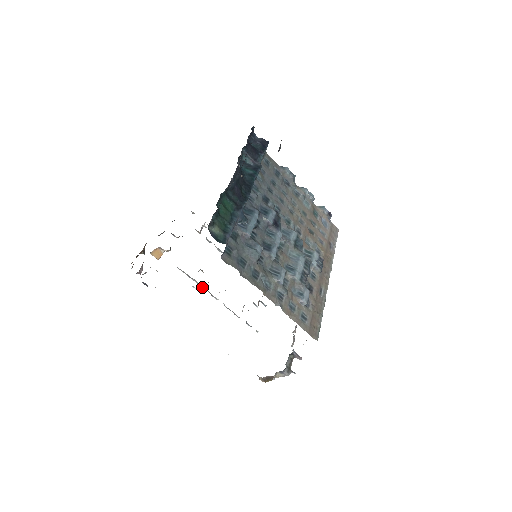
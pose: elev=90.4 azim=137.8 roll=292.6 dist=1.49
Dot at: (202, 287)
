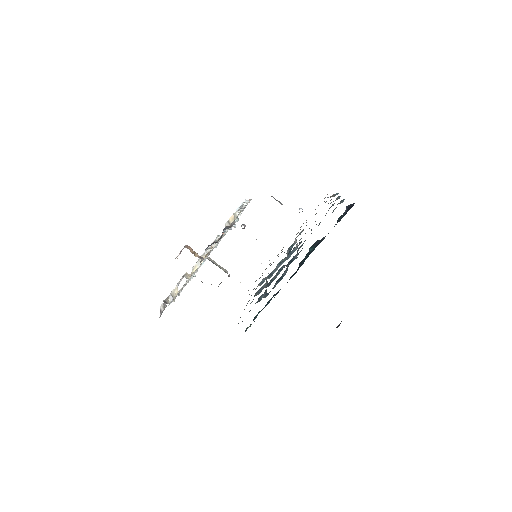
Dot at: occluded
